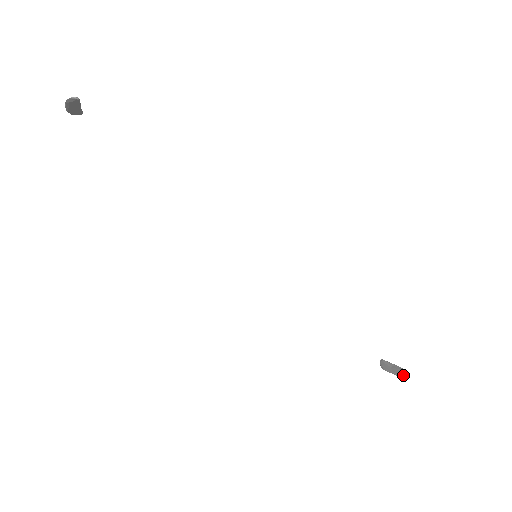
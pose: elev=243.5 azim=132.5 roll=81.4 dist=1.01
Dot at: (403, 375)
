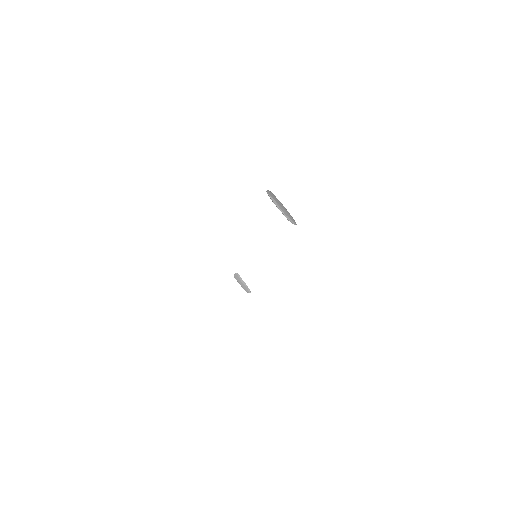
Dot at: (247, 291)
